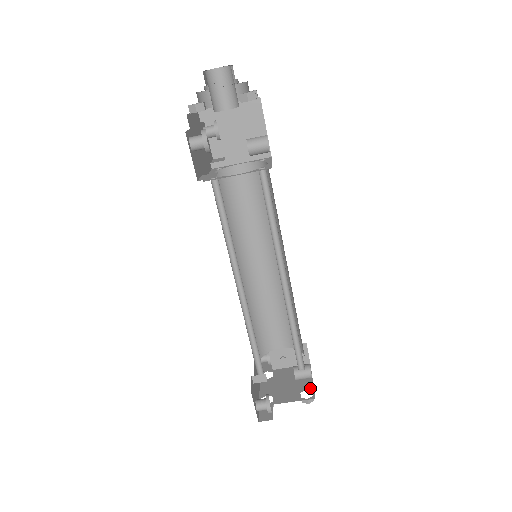
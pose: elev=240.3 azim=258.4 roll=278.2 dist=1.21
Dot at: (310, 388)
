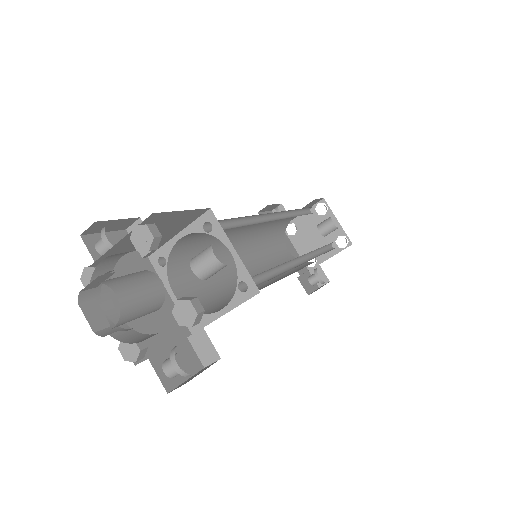
Dot at: (341, 233)
